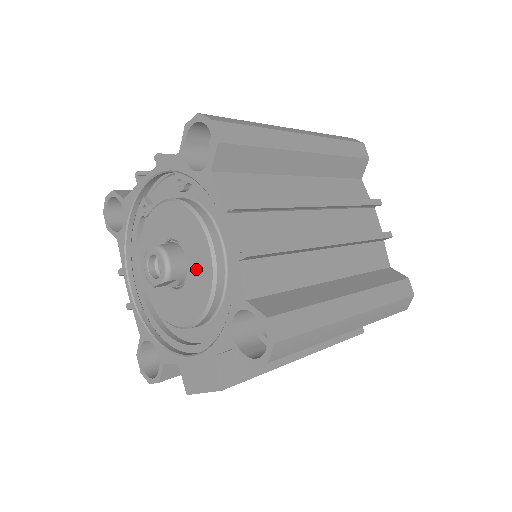
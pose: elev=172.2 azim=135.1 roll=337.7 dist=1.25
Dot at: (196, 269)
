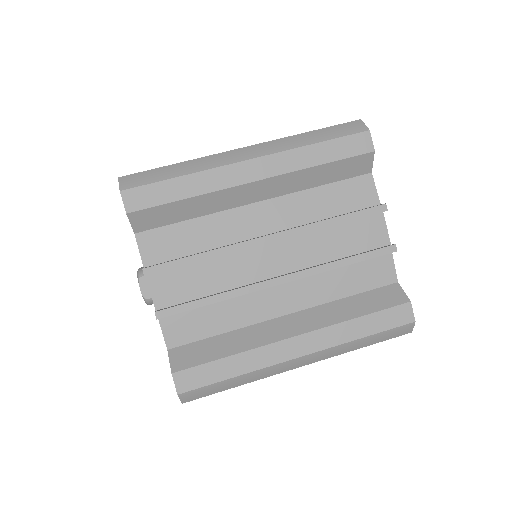
Dot at: occluded
